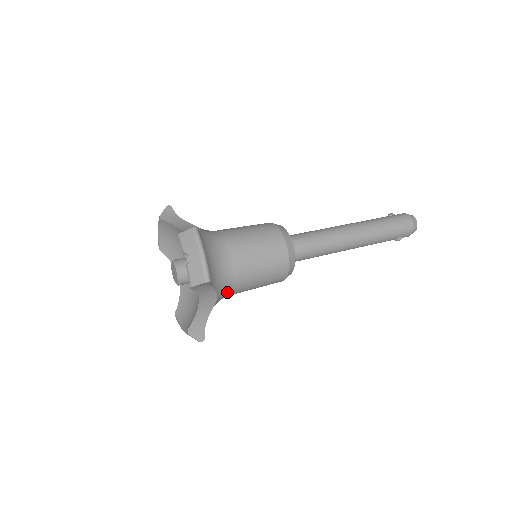
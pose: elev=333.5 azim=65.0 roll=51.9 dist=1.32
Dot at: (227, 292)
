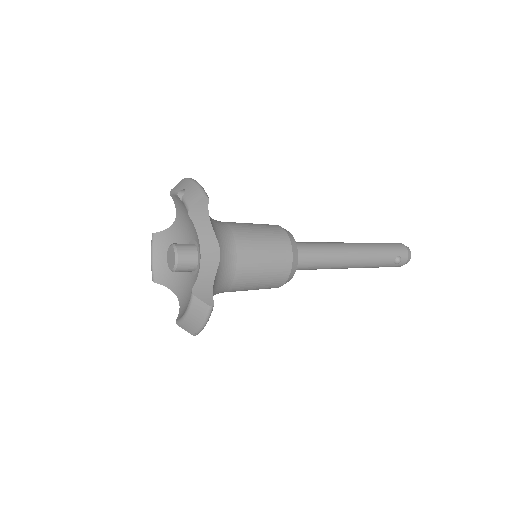
Dot at: (231, 259)
